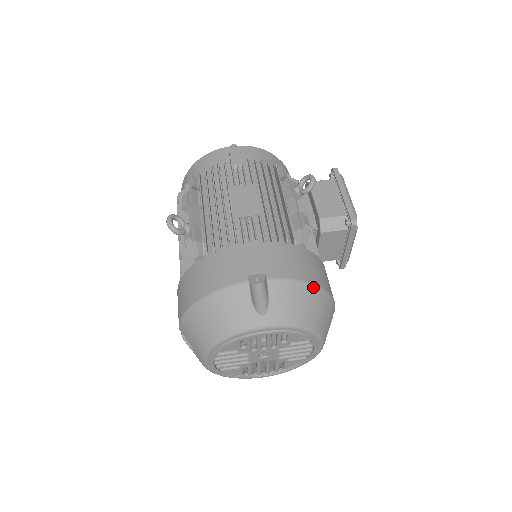
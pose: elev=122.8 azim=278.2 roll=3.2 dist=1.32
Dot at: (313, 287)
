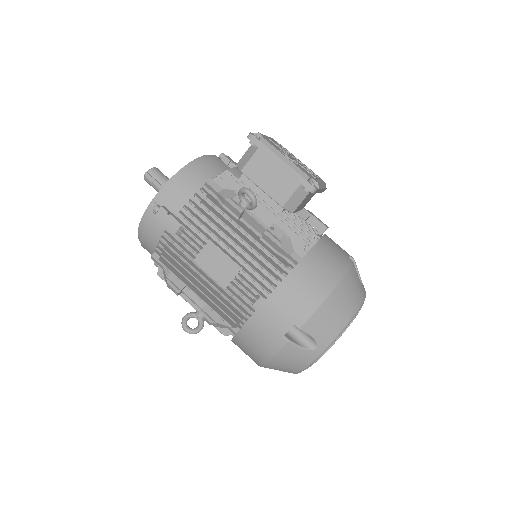
Dot at: (332, 294)
